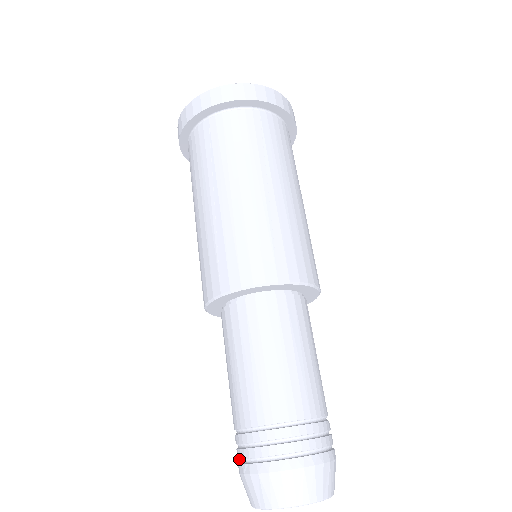
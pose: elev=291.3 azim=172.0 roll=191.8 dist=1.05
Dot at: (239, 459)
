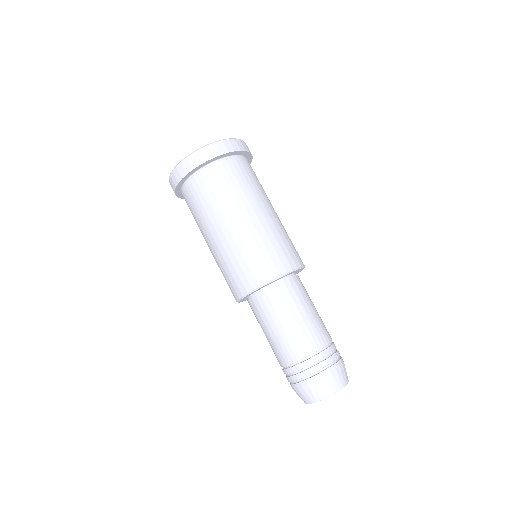
Dot at: occluded
